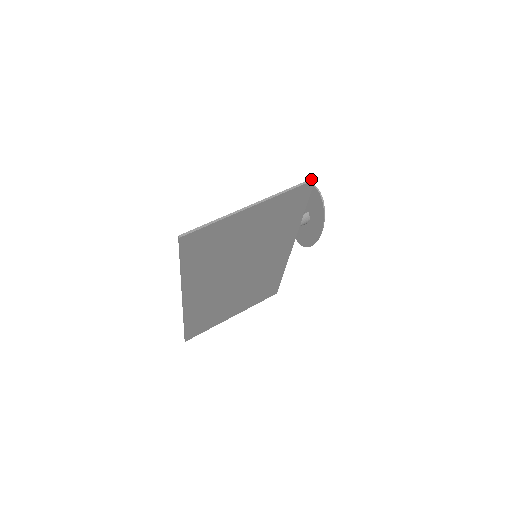
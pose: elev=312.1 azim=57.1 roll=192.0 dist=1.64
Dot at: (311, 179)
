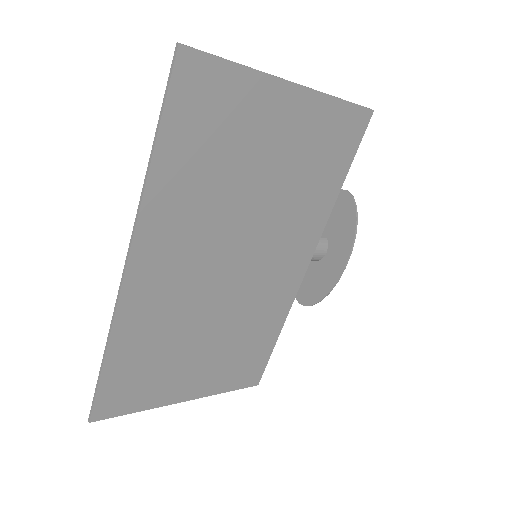
Dot at: (369, 108)
